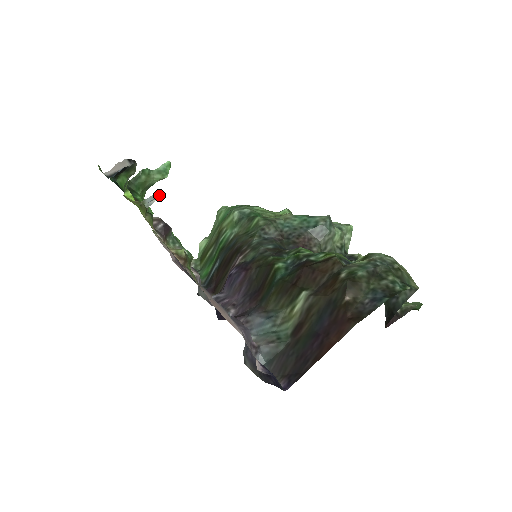
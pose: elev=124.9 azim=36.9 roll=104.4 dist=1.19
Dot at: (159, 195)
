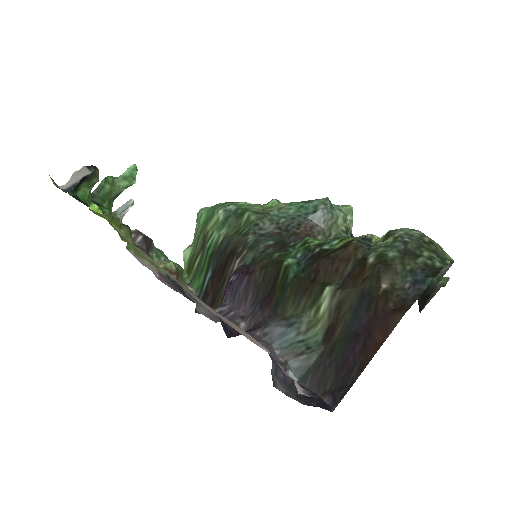
Dot at: (132, 202)
